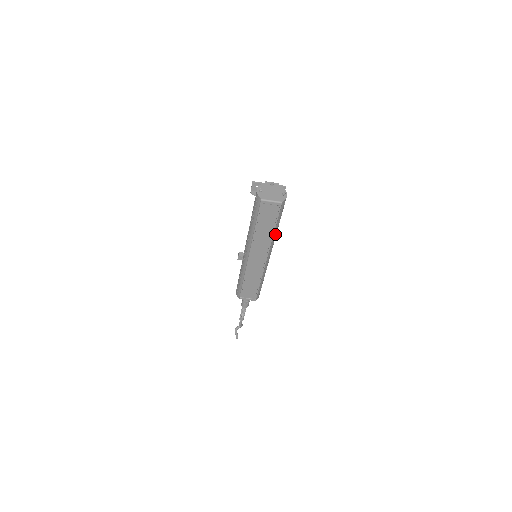
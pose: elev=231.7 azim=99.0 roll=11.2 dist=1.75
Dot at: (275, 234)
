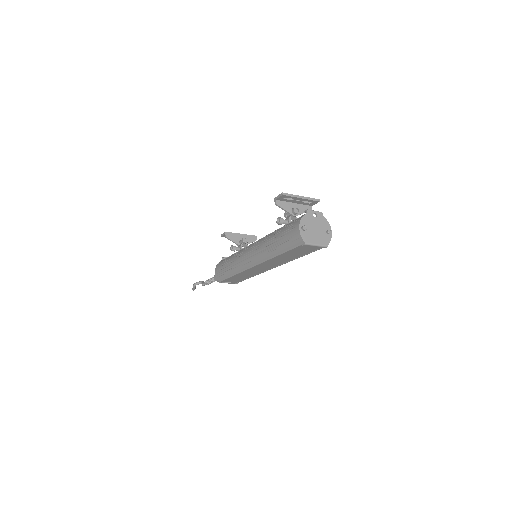
Dot at: occluded
